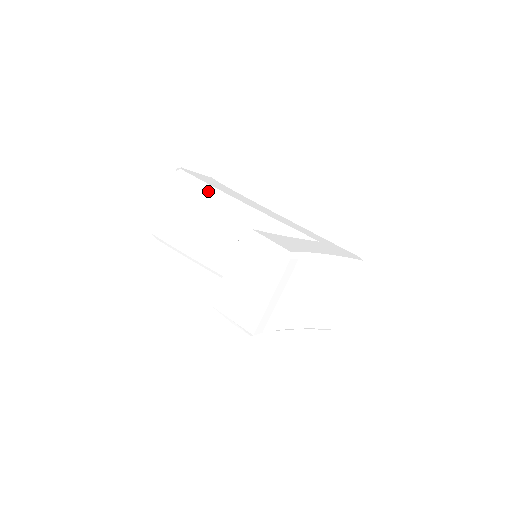
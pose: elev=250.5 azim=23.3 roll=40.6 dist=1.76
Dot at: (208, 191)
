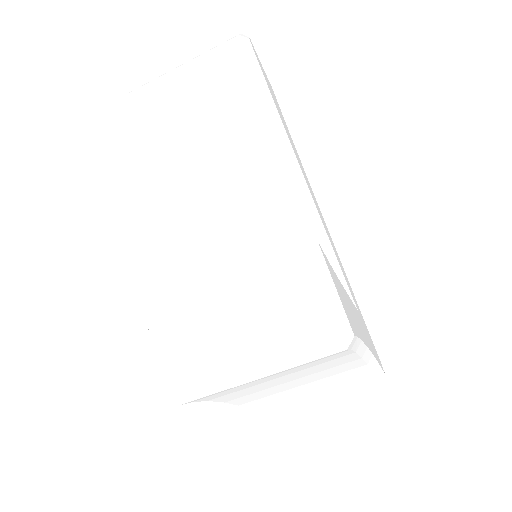
Dot at: (265, 108)
